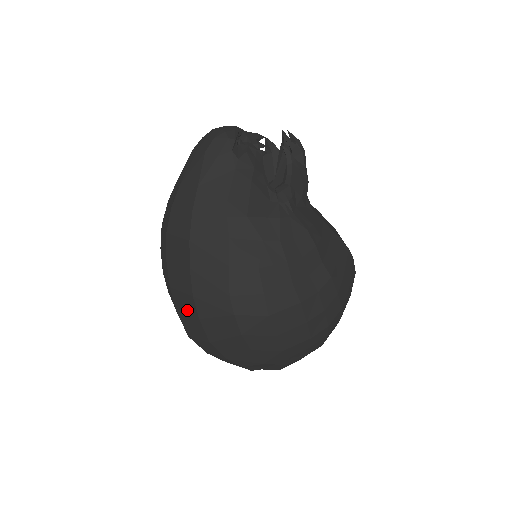
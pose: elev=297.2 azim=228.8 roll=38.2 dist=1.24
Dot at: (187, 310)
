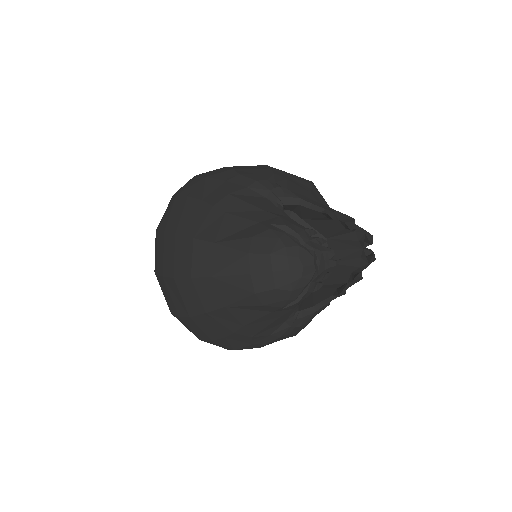
Dot at: (163, 294)
